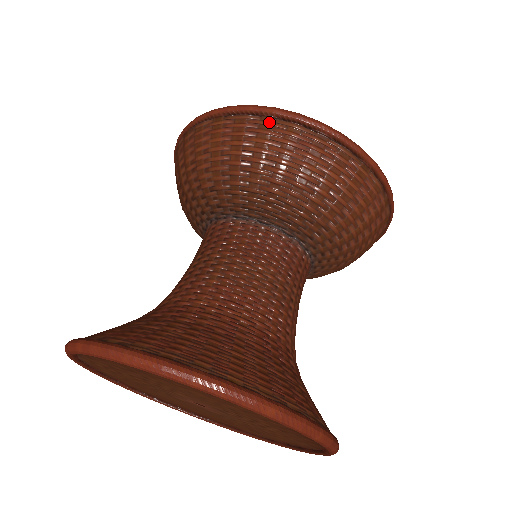
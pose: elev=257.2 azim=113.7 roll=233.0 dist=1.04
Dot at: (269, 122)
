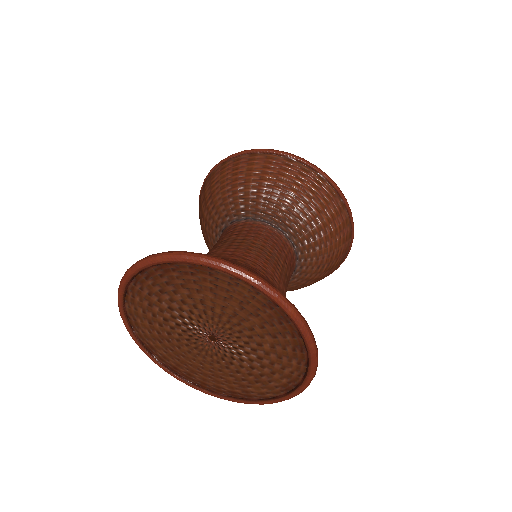
Dot at: (255, 156)
